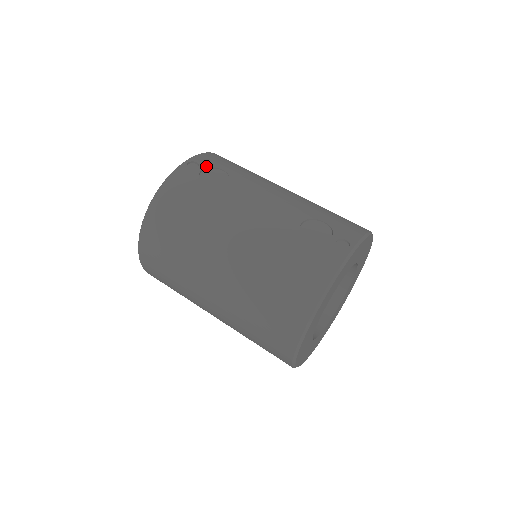
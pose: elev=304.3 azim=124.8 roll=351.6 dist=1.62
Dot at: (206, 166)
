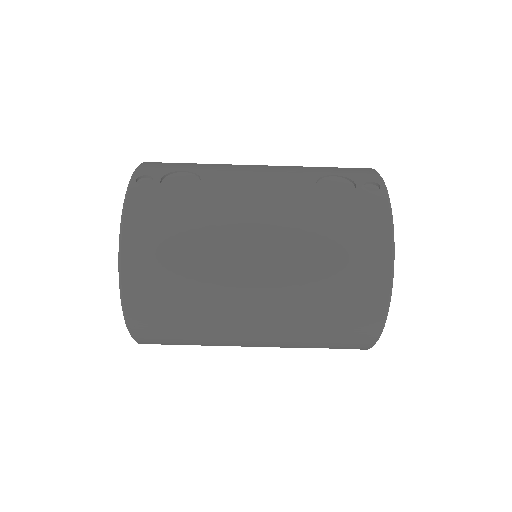
Dot at: (161, 174)
